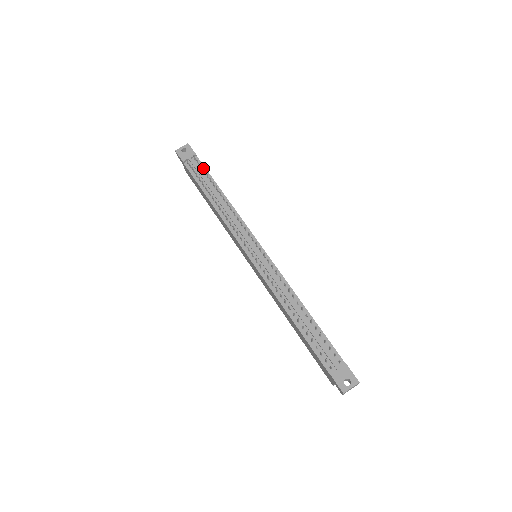
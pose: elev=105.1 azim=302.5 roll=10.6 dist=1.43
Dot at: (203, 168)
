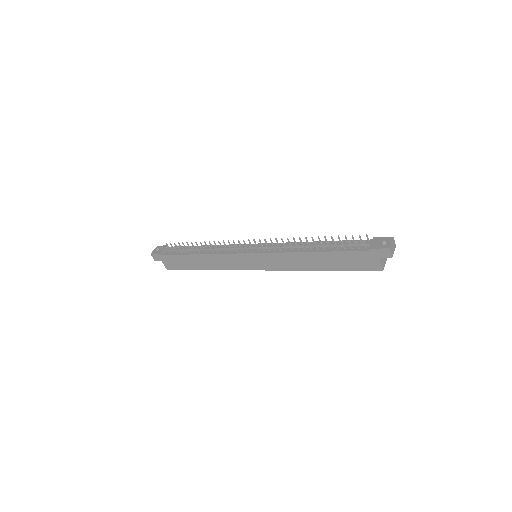
Dot at: (178, 243)
